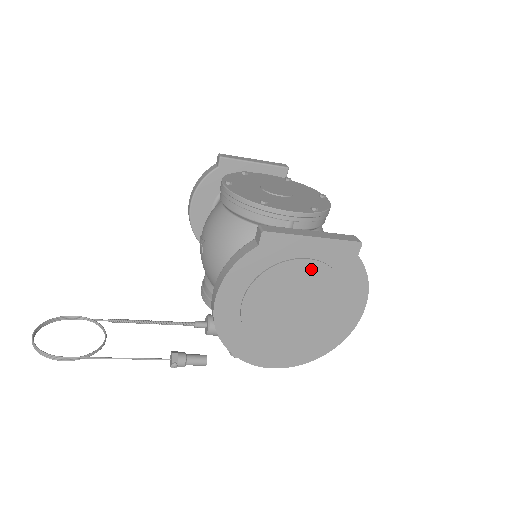
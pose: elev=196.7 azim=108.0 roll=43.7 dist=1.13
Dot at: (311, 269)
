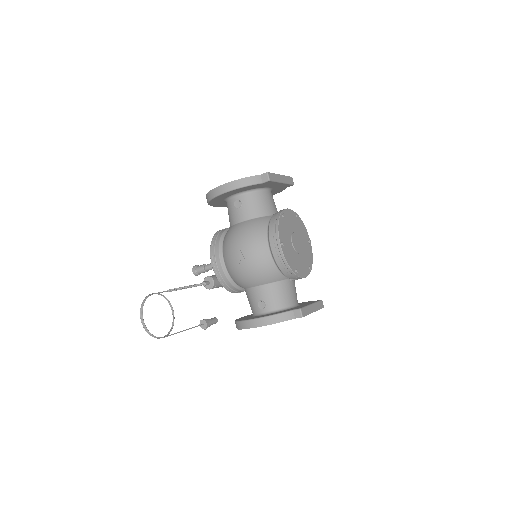
Dot at: occluded
